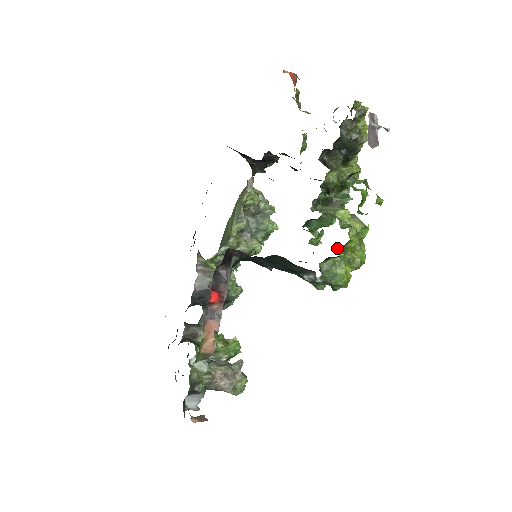
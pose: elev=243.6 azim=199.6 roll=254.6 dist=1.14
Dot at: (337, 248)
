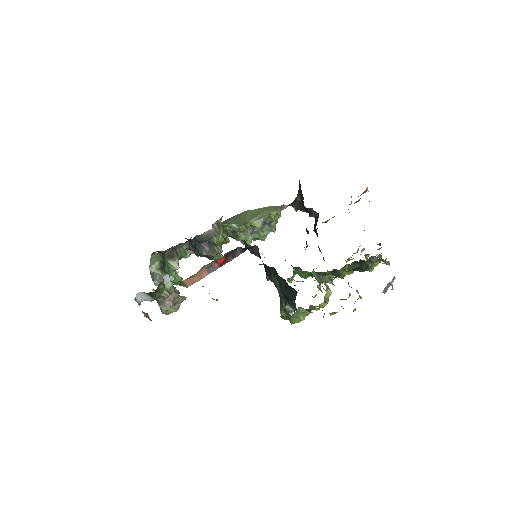
Dot at: (311, 305)
